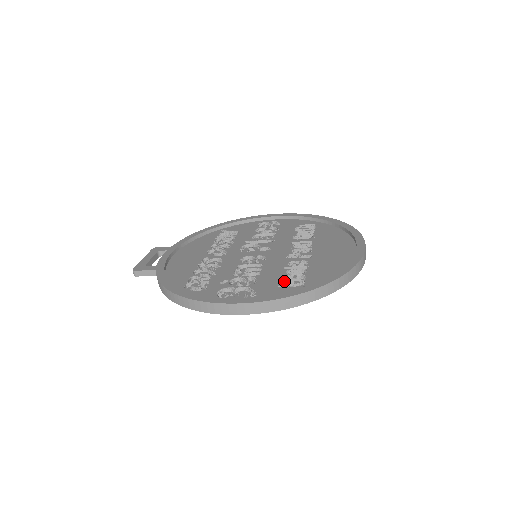
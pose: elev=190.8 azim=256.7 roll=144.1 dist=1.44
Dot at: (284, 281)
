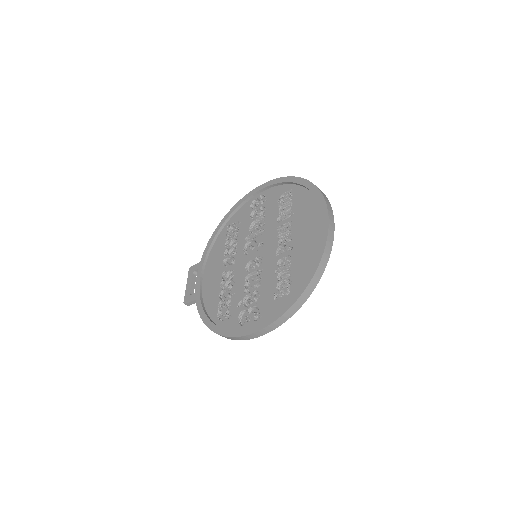
Dot at: (277, 292)
